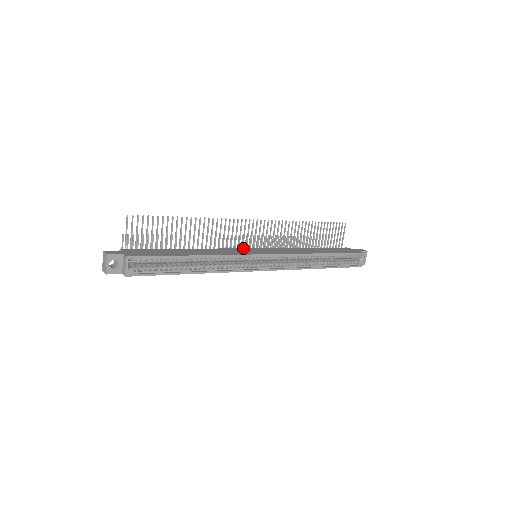
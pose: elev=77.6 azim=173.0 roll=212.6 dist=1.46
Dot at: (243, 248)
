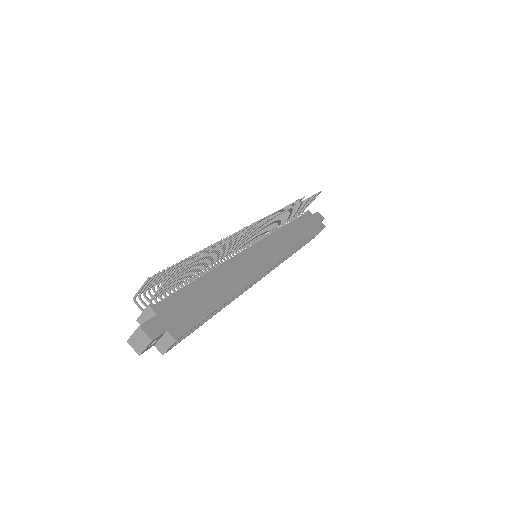
Dot at: (248, 249)
